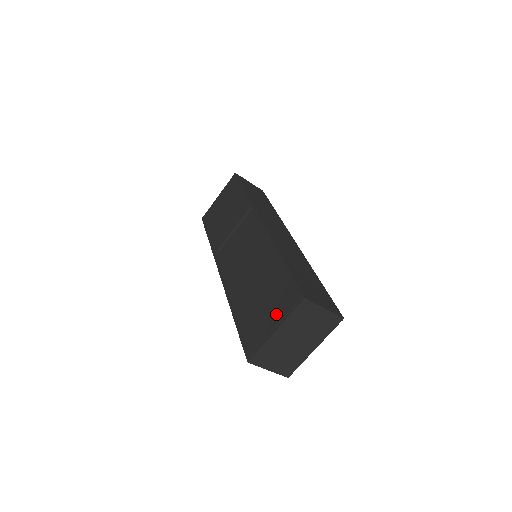
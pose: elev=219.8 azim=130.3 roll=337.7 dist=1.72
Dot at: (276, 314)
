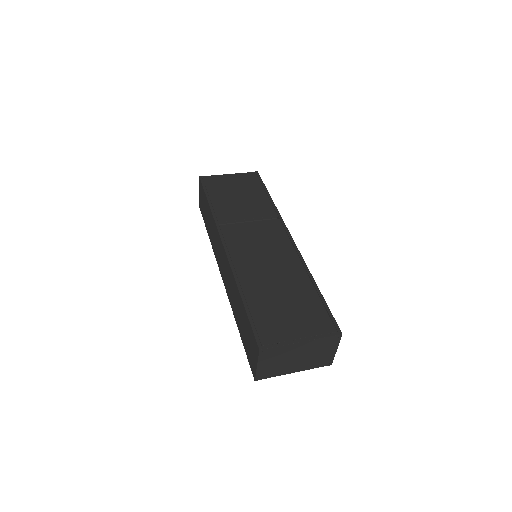
Dot at: (305, 328)
